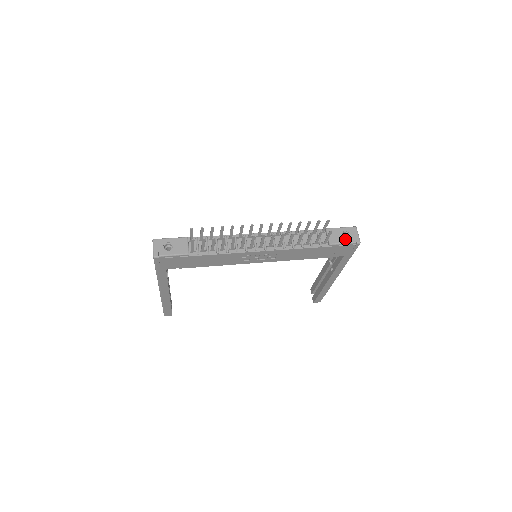
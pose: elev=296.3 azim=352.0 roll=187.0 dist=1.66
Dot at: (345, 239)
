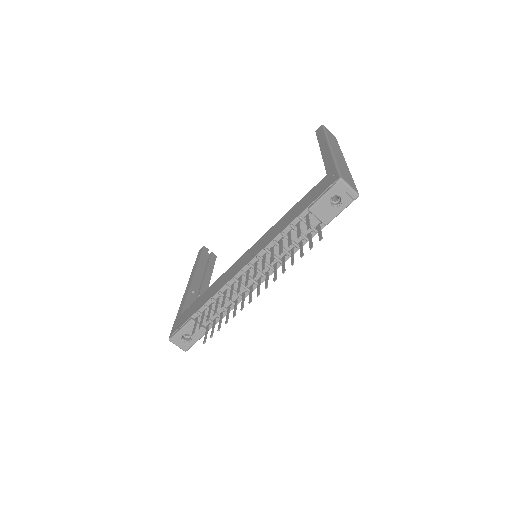
Dot at: (338, 207)
